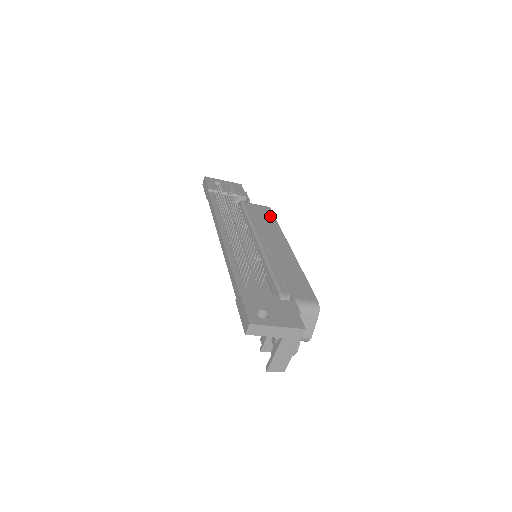
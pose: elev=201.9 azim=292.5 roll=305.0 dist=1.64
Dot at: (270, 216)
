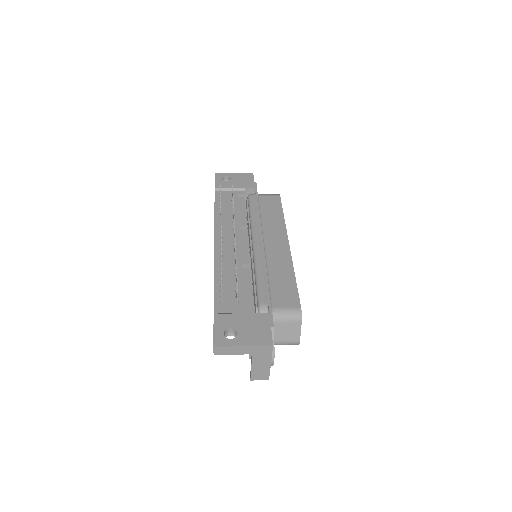
Dot at: (277, 207)
